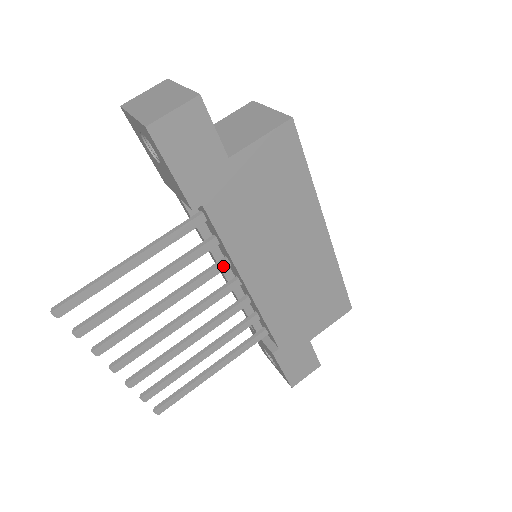
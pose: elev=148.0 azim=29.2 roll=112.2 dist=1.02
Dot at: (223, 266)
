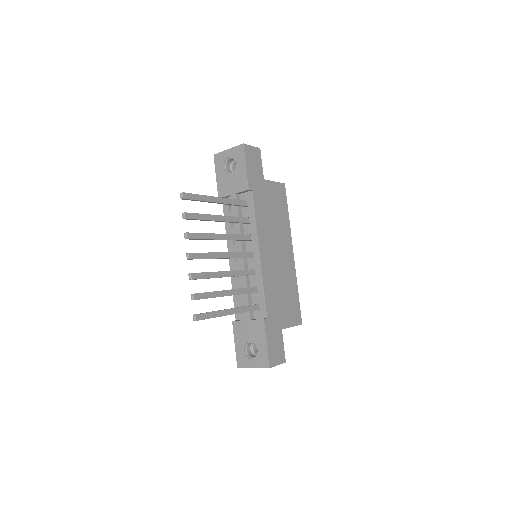
Dot at: (248, 238)
